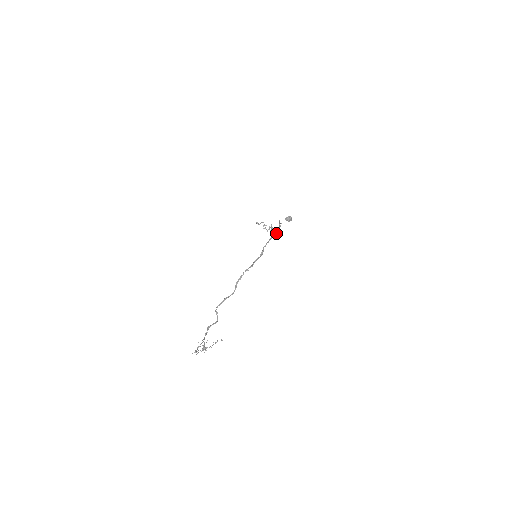
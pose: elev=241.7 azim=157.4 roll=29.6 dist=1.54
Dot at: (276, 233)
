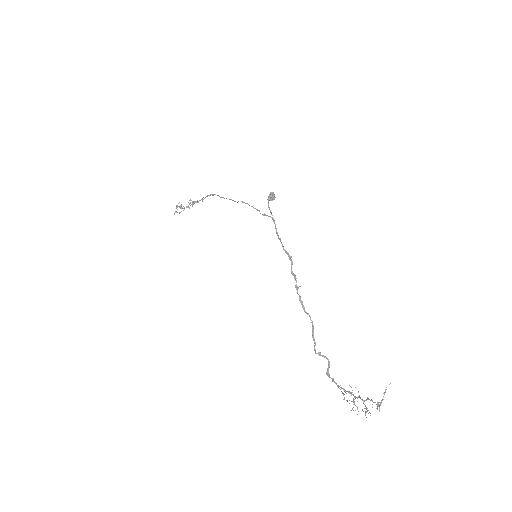
Dot at: (274, 223)
